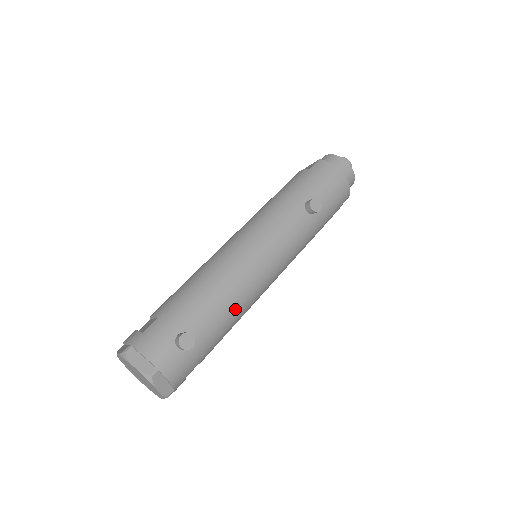
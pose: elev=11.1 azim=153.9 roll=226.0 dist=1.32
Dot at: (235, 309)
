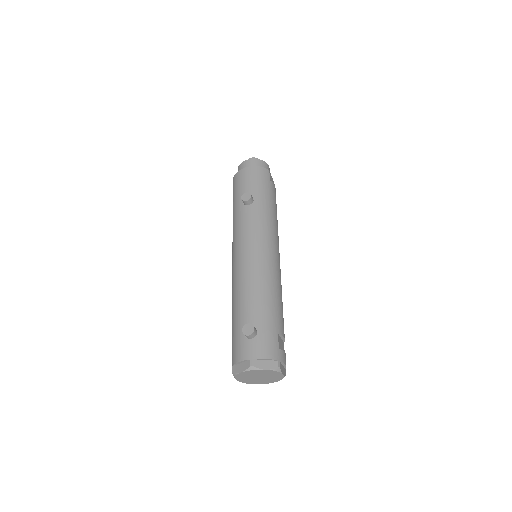
Dot at: (263, 289)
